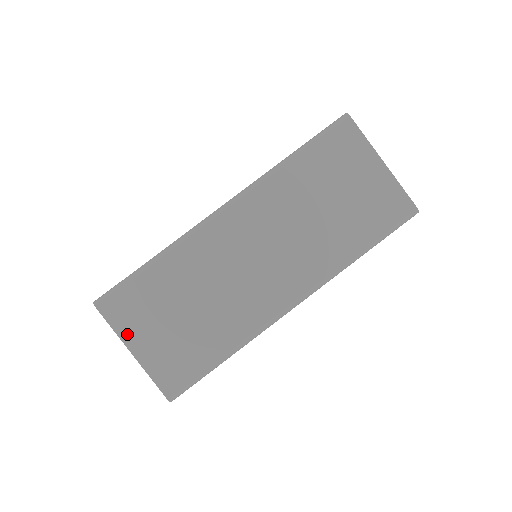
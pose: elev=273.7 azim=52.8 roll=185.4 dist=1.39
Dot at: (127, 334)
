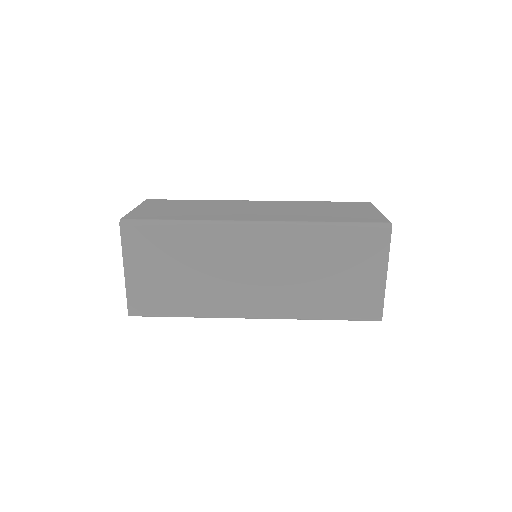
Dot at: (145, 205)
